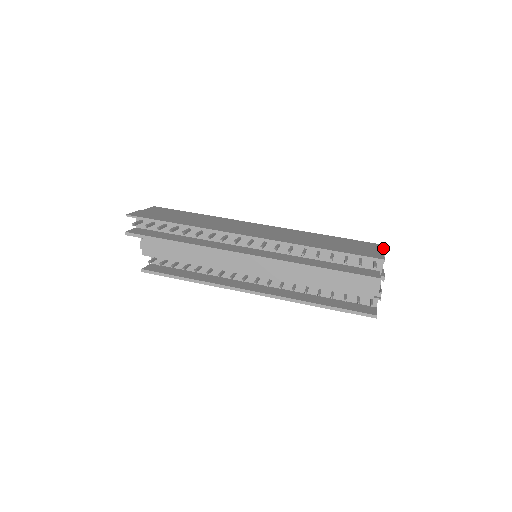
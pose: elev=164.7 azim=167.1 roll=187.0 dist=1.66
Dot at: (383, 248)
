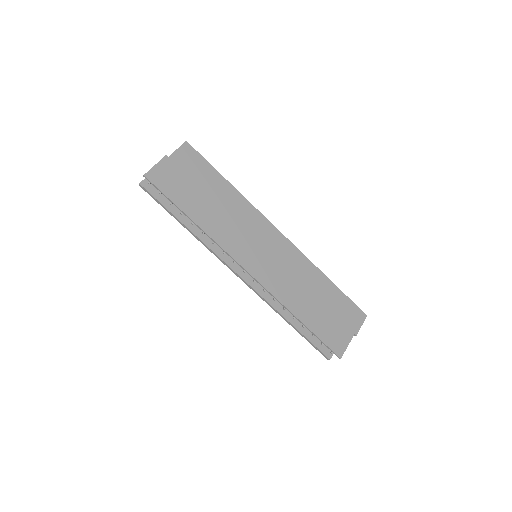
Dot at: (359, 326)
